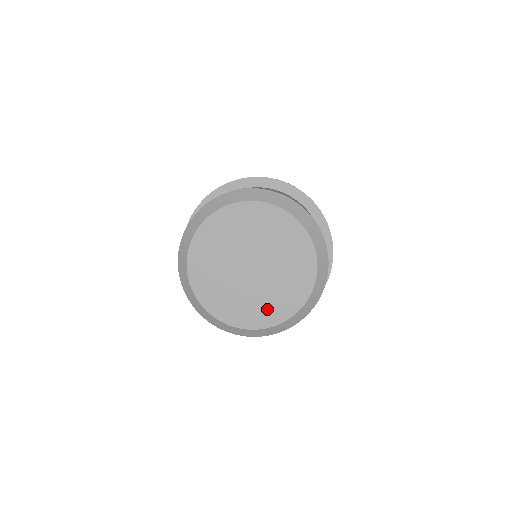
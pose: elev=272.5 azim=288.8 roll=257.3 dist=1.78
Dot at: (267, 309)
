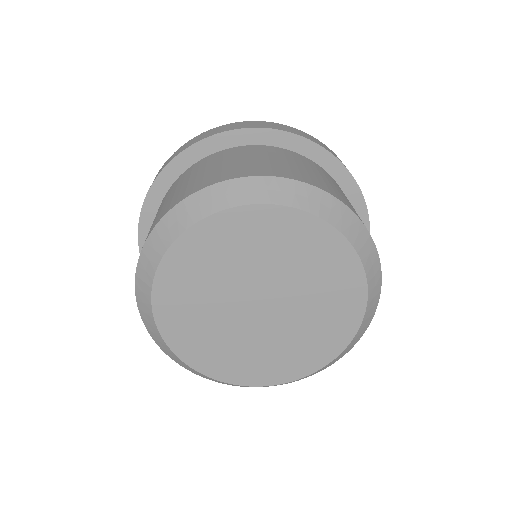
Dot at: (291, 358)
